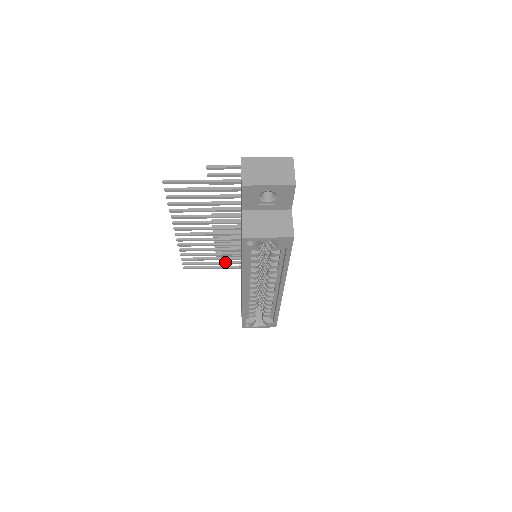
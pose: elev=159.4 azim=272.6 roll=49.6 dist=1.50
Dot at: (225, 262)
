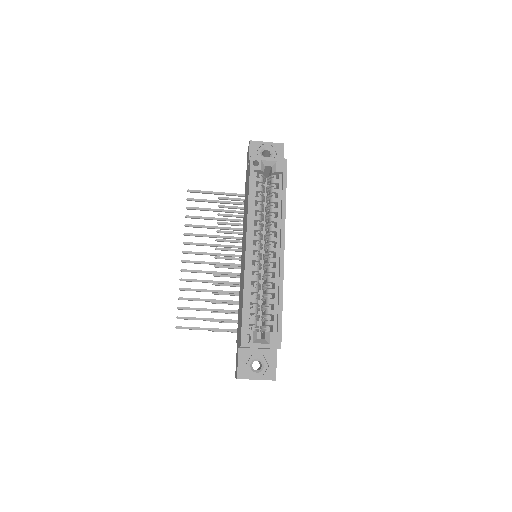
Dot at: (221, 319)
